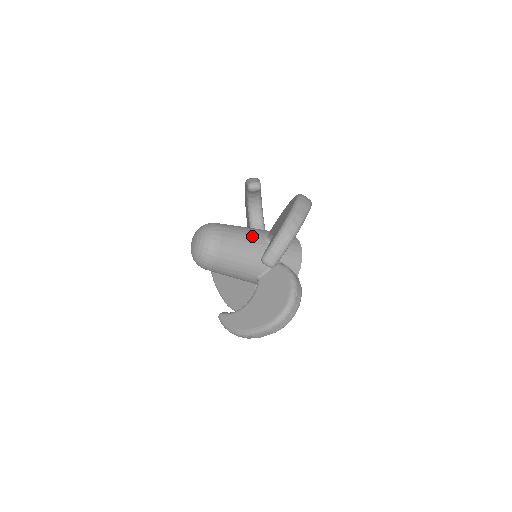
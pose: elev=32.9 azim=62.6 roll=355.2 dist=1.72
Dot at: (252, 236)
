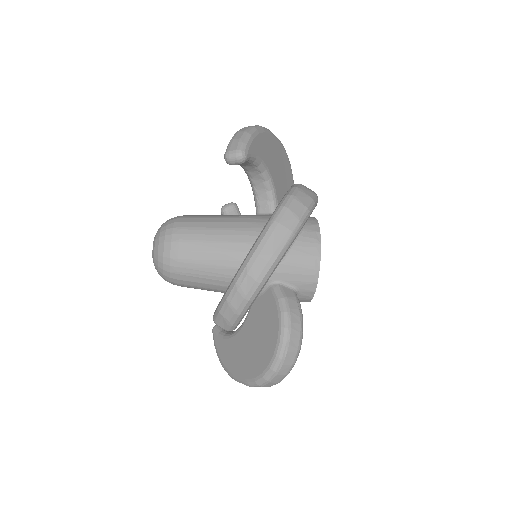
Dot at: occluded
